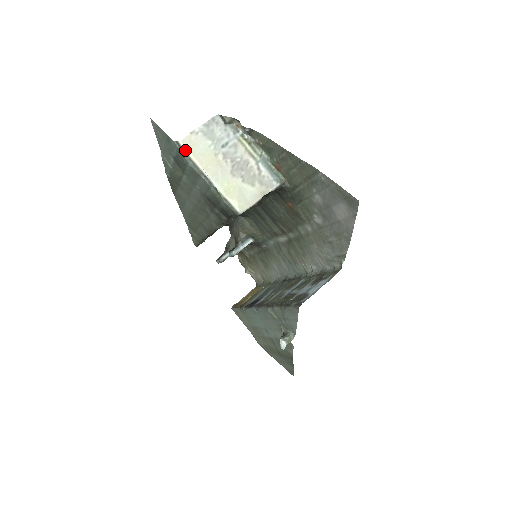
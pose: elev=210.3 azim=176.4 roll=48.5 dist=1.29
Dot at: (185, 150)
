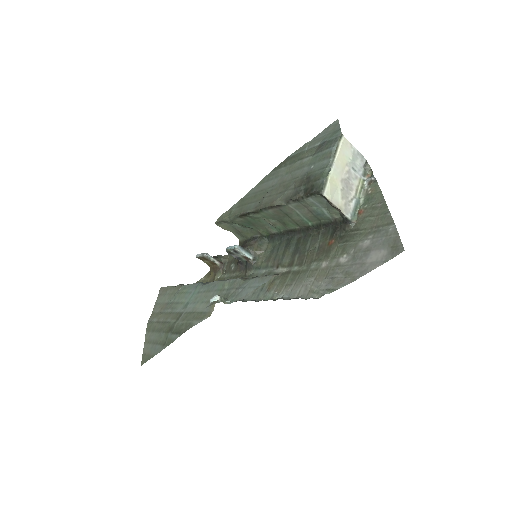
Dot at: (341, 141)
